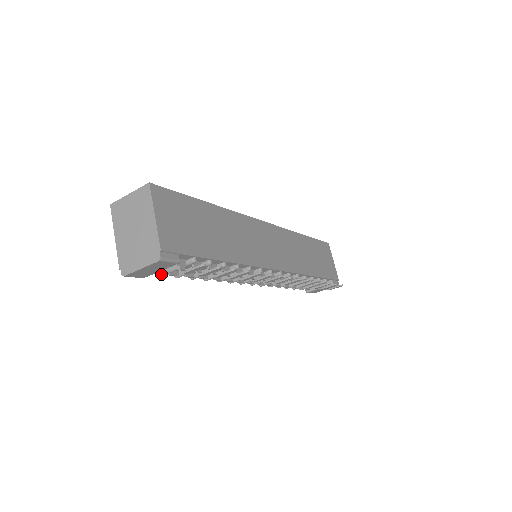
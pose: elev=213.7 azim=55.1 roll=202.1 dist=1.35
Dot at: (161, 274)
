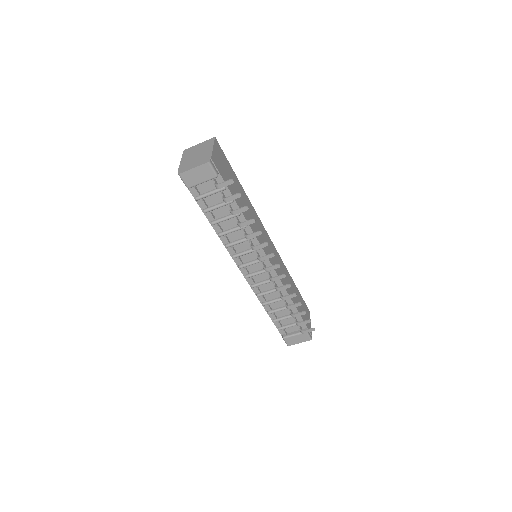
Dot at: (198, 195)
